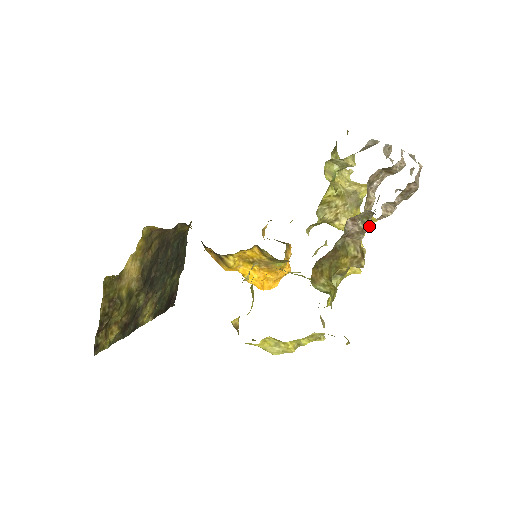
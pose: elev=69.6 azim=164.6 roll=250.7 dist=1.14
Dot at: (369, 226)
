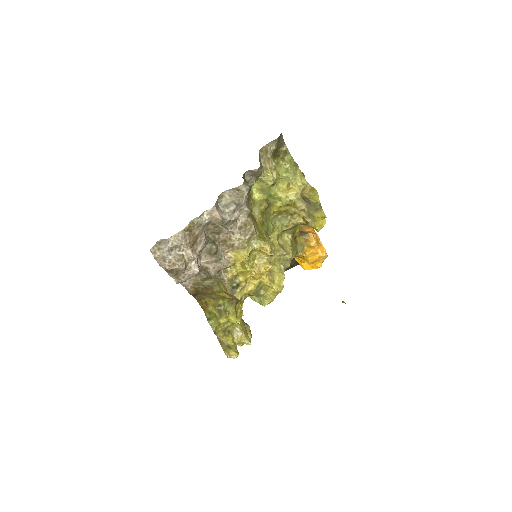
Dot at: (213, 274)
